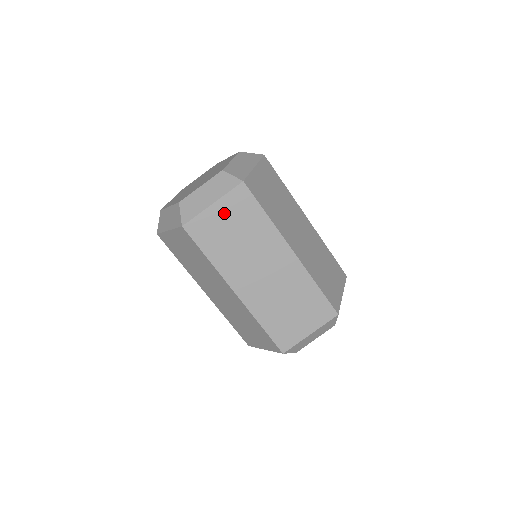
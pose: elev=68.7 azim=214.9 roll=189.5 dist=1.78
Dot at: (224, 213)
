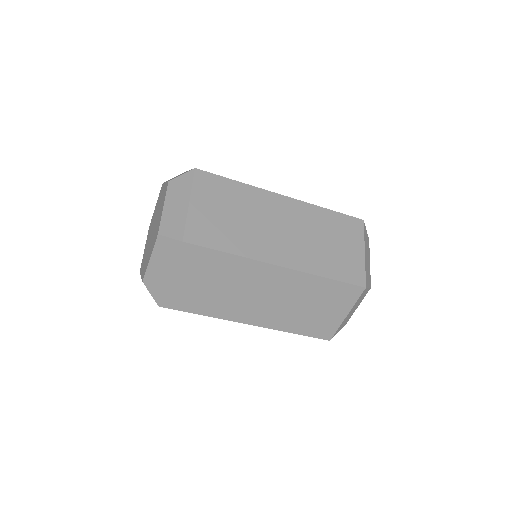
Dot at: (187, 276)
